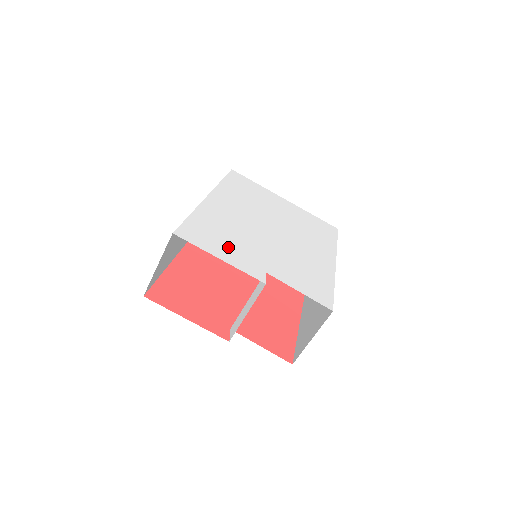
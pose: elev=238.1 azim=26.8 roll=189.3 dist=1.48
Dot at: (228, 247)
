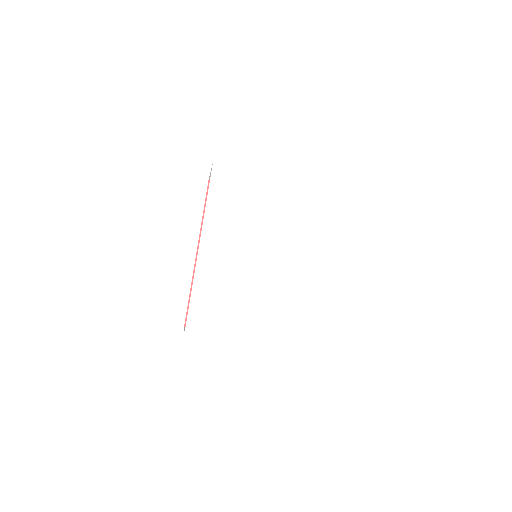
Dot at: (227, 315)
